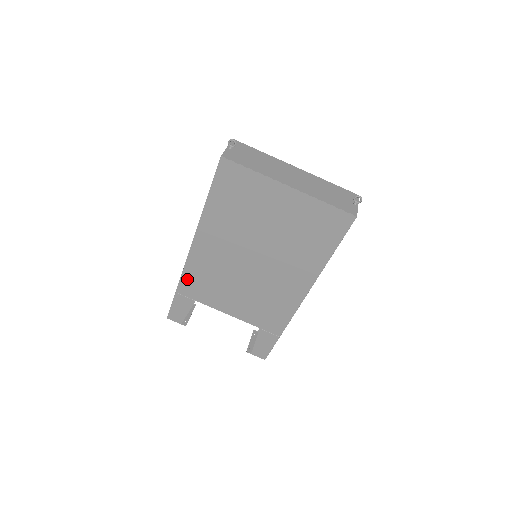
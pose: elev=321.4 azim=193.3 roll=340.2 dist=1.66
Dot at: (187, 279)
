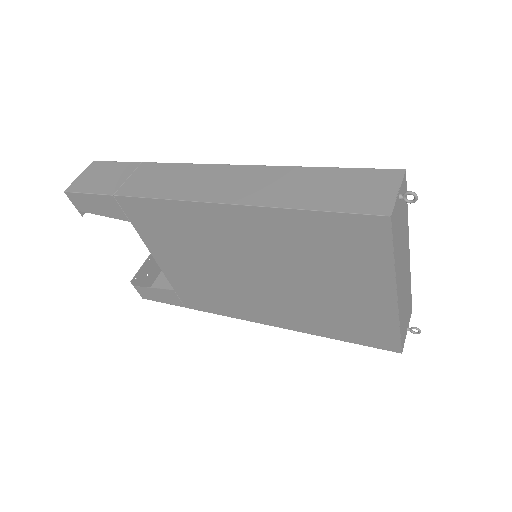
Dot at: (149, 206)
